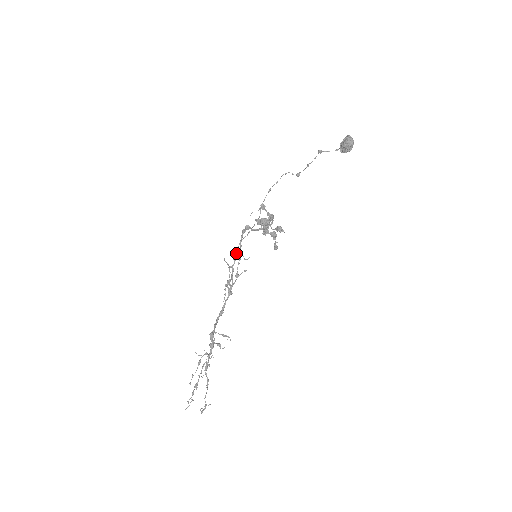
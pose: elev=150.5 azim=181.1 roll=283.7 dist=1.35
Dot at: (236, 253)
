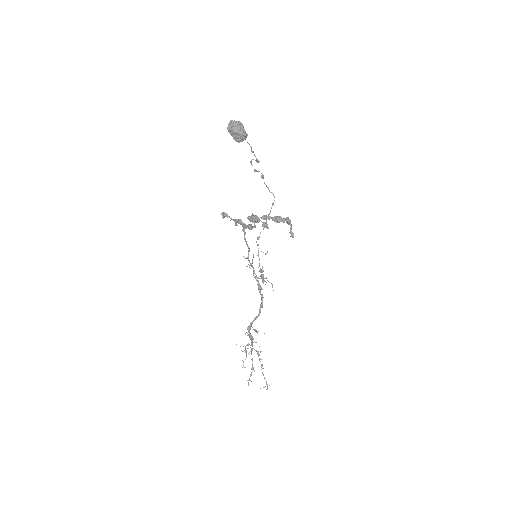
Dot at: (248, 252)
